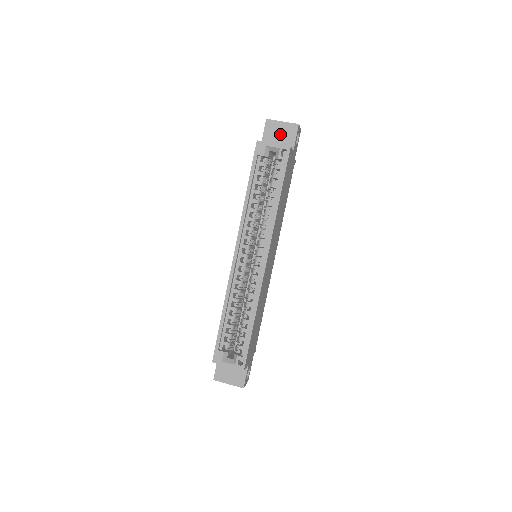
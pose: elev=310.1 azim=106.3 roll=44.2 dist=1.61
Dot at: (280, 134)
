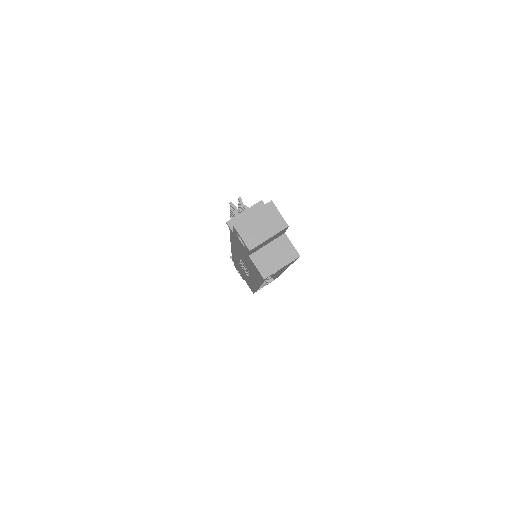
Dot at: (268, 241)
